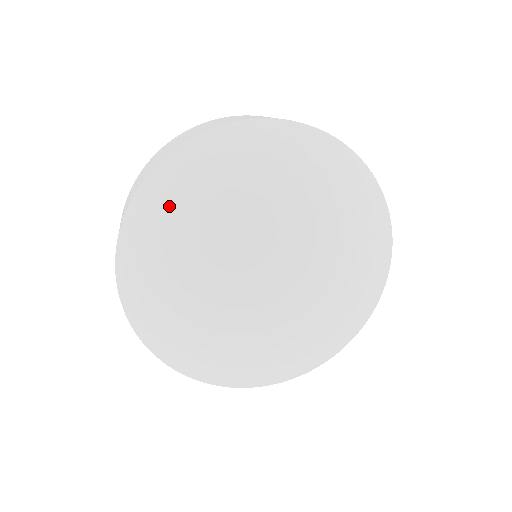
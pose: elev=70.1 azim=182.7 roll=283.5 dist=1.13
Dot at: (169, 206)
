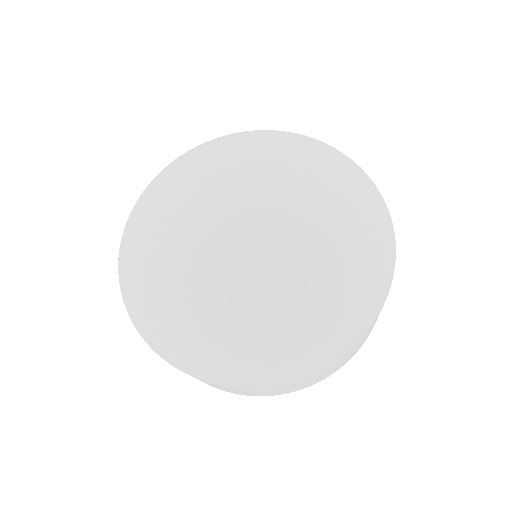
Dot at: (141, 236)
